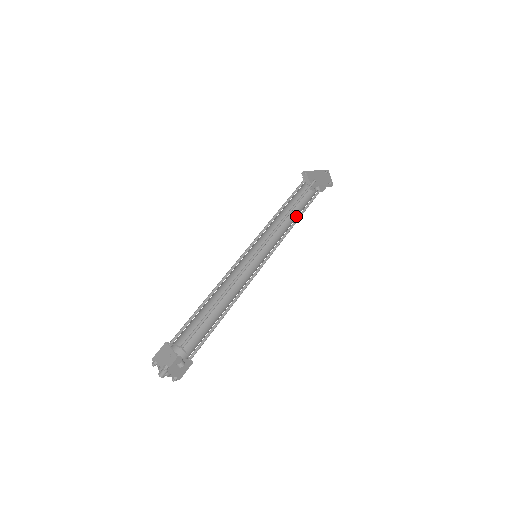
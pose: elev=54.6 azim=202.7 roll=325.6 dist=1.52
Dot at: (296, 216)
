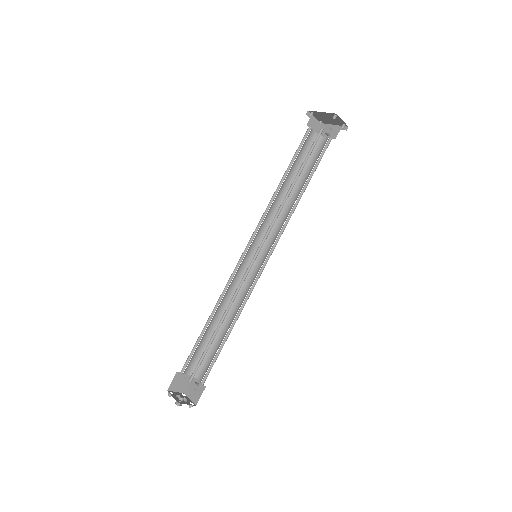
Dot at: (302, 185)
